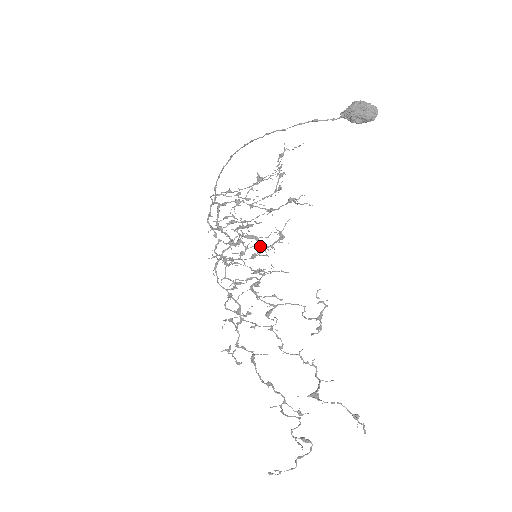
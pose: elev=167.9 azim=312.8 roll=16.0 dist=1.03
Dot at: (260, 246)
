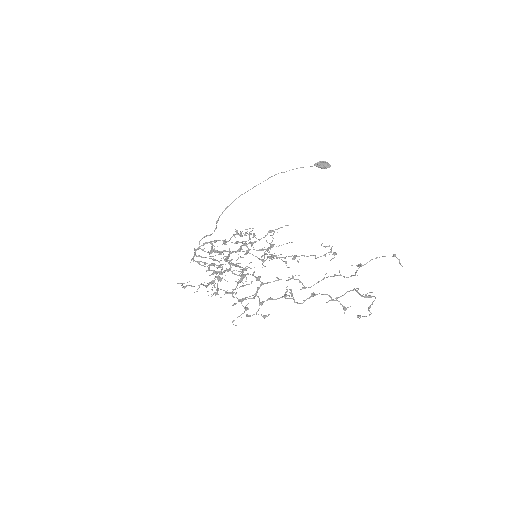
Dot at: (259, 249)
